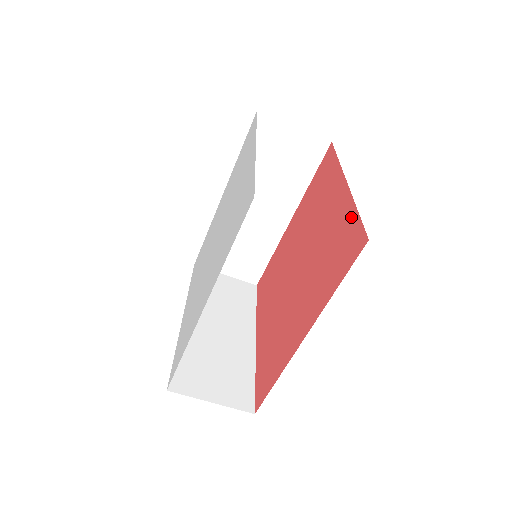
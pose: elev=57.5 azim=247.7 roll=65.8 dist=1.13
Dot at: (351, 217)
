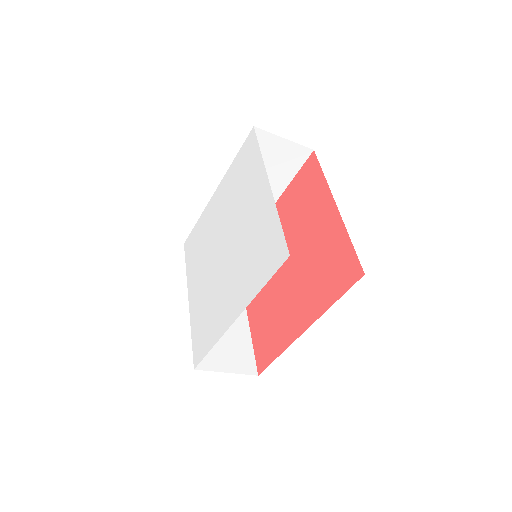
Dot at: (345, 244)
